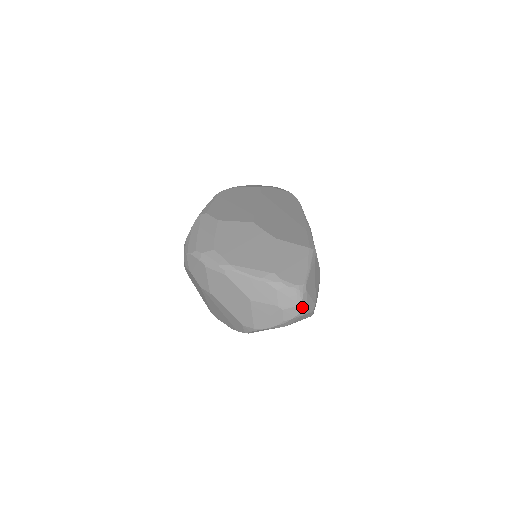
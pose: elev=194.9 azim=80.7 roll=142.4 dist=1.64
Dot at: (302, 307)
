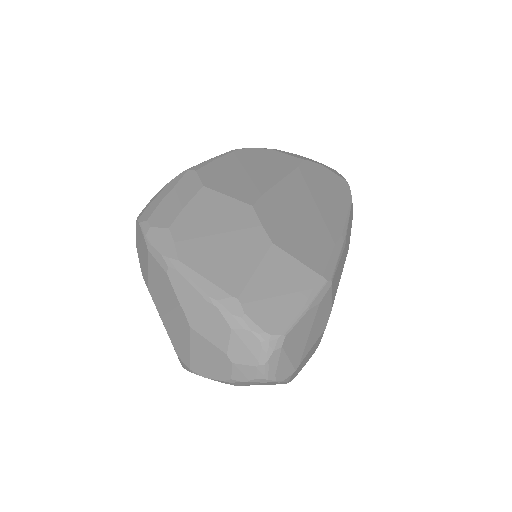
Dot at: (265, 370)
